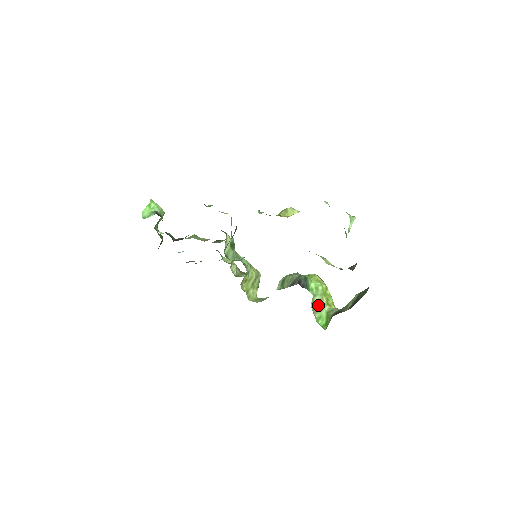
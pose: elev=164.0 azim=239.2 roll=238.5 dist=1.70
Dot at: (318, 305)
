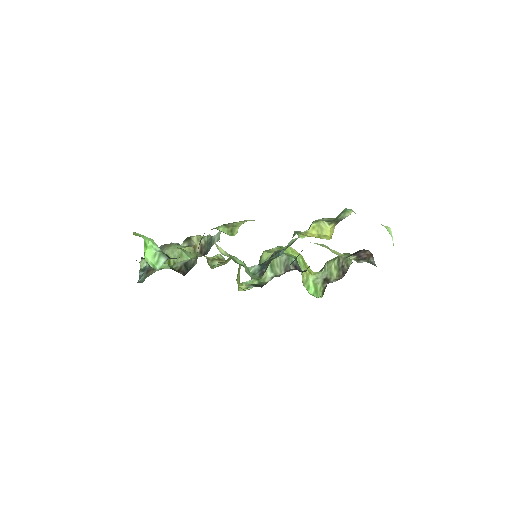
Dot at: (304, 277)
